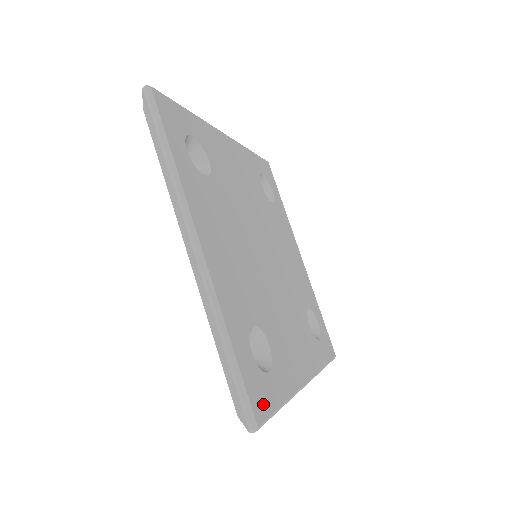
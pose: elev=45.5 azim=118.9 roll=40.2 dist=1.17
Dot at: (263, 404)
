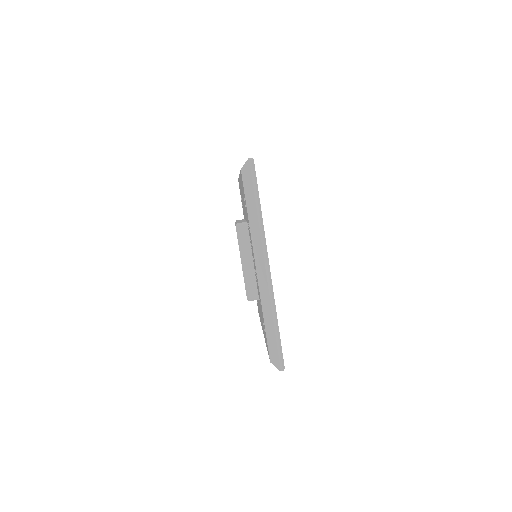
Dot at: occluded
